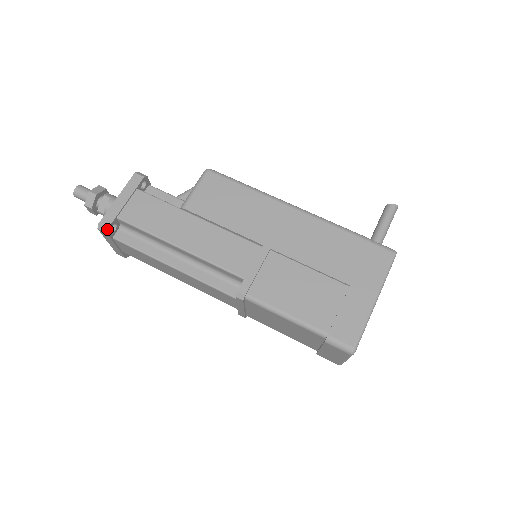
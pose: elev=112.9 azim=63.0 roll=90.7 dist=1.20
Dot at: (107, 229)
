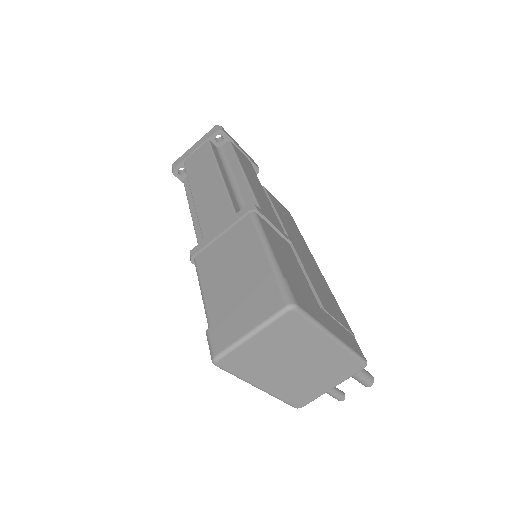
Dot at: (221, 130)
